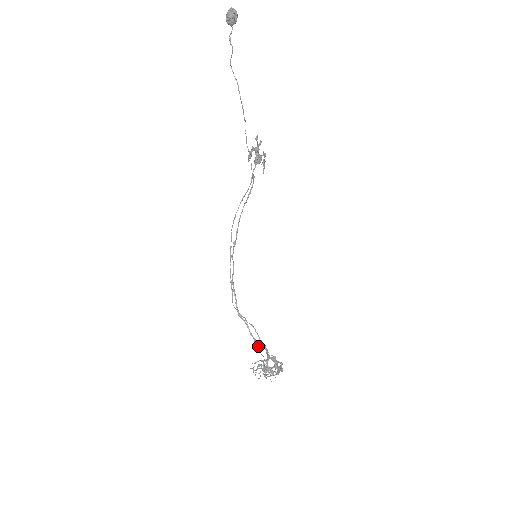
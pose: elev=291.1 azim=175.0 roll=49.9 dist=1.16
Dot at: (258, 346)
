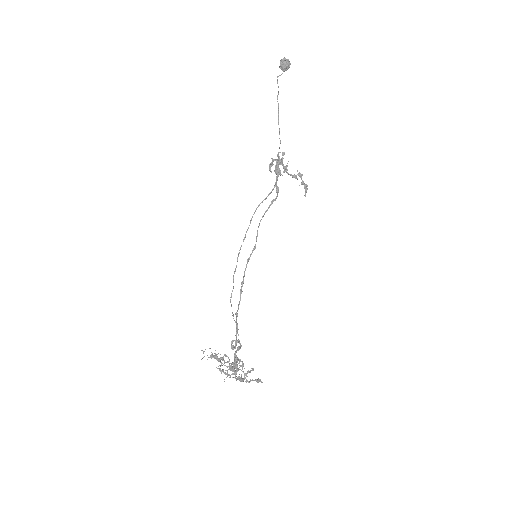
Dot at: (232, 343)
